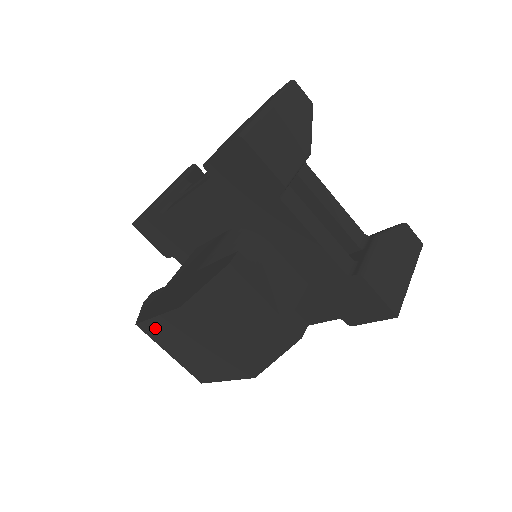
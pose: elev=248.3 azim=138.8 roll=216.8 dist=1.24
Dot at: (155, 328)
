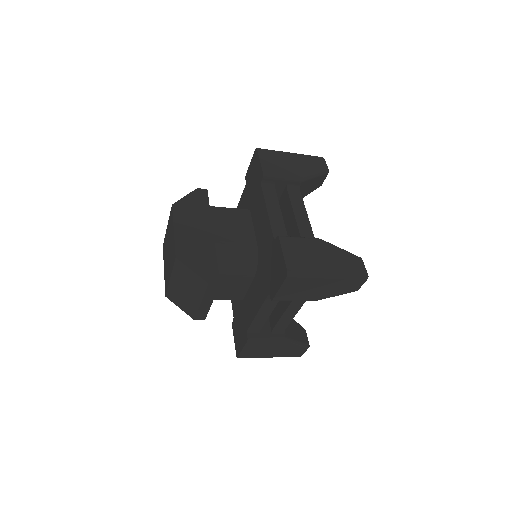
Dot at: (172, 224)
